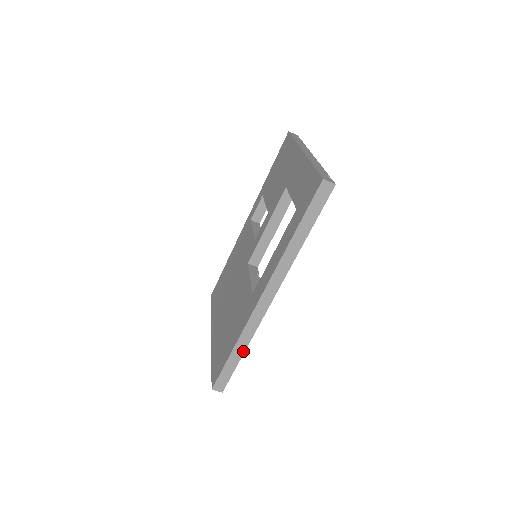
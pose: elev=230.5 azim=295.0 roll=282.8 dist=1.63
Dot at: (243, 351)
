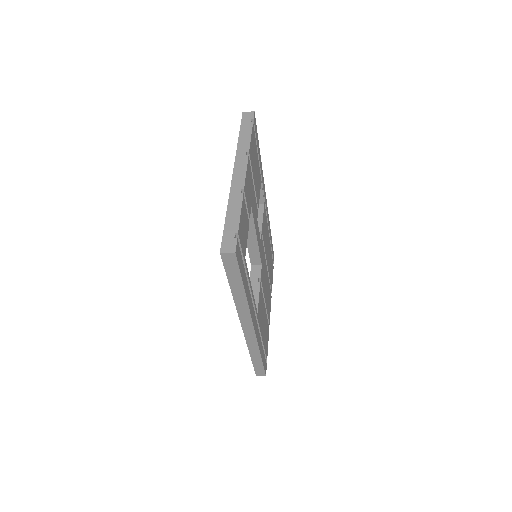
Dot at: (259, 356)
